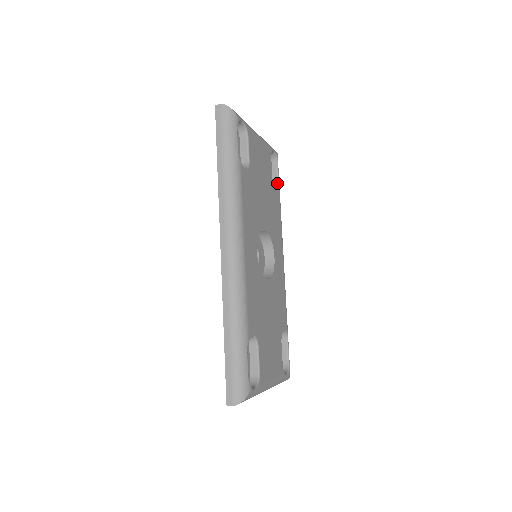
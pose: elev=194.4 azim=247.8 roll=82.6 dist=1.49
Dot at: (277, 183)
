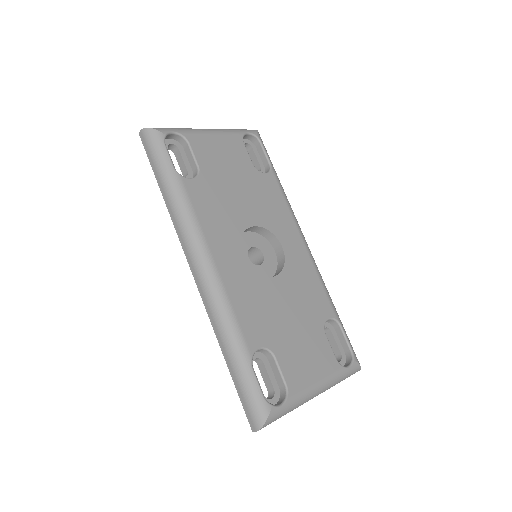
Dot at: (268, 163)
